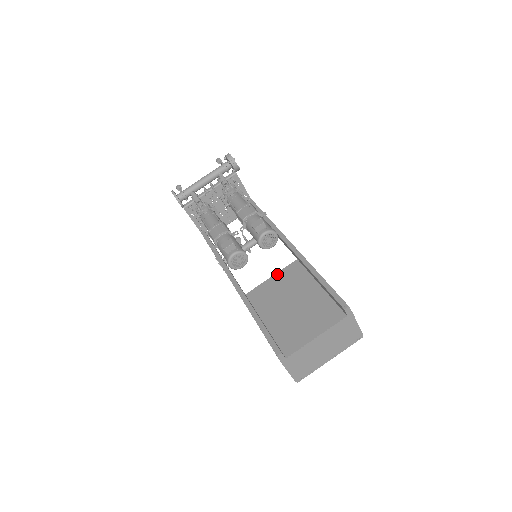
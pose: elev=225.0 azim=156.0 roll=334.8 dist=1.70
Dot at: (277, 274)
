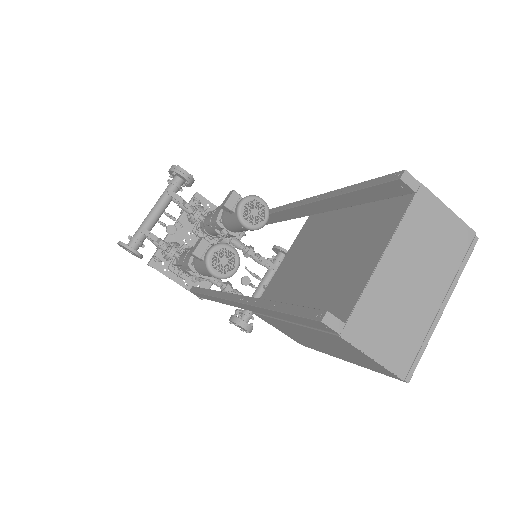
Dot at: (289, 250)
